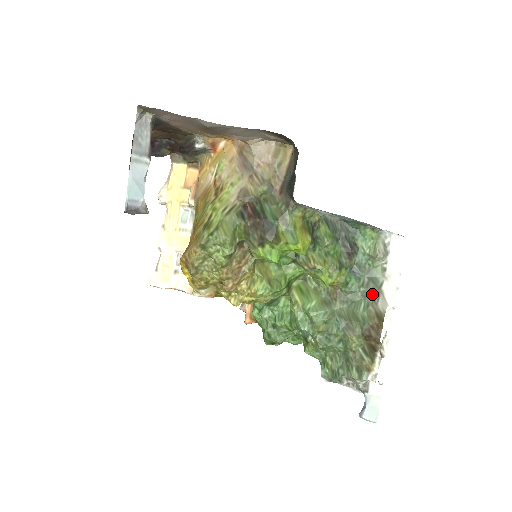
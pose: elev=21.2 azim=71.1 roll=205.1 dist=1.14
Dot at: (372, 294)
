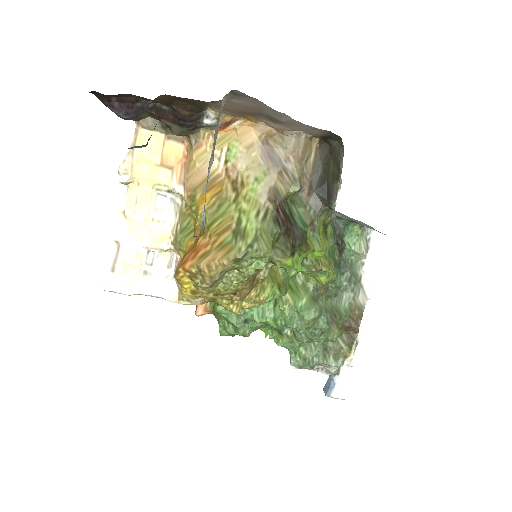
Dot at: (353, 288)
